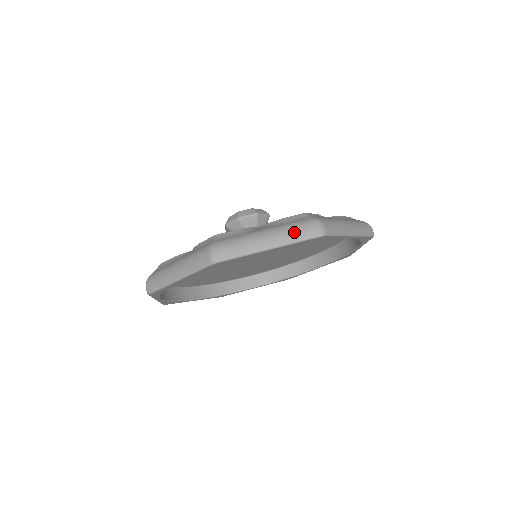
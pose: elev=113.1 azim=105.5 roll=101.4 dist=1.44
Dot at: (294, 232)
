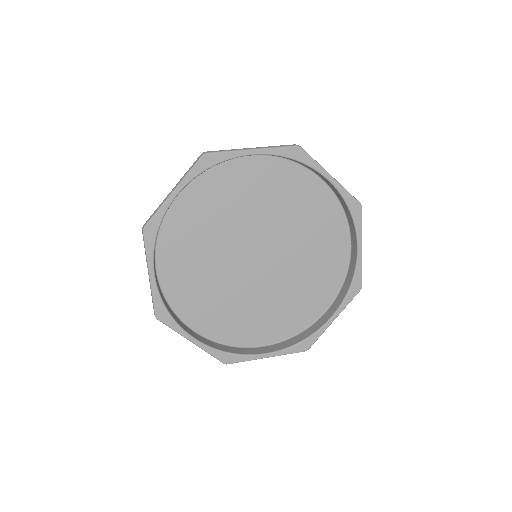
Dot at: (273, 146)
